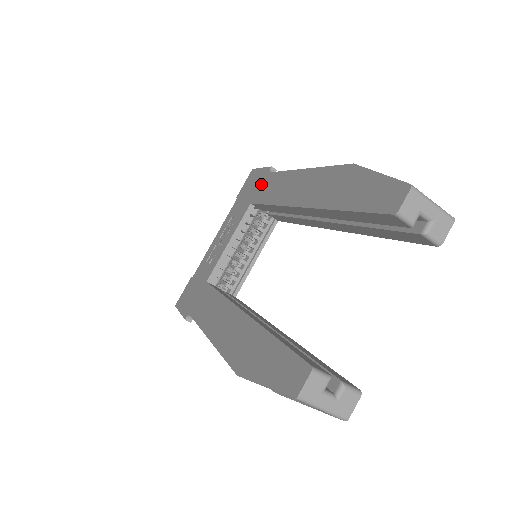
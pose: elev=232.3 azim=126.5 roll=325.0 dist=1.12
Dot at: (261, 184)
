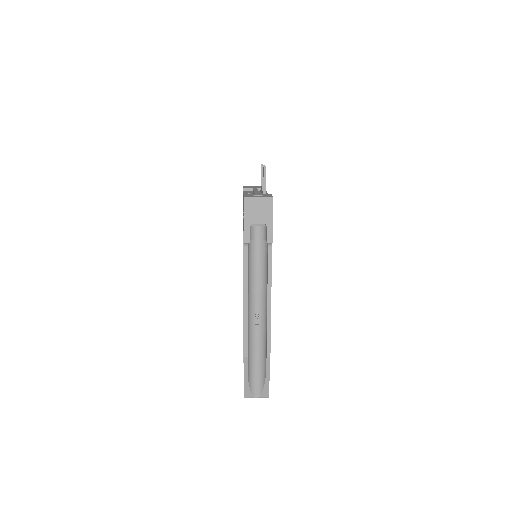
Dot at: occluded
